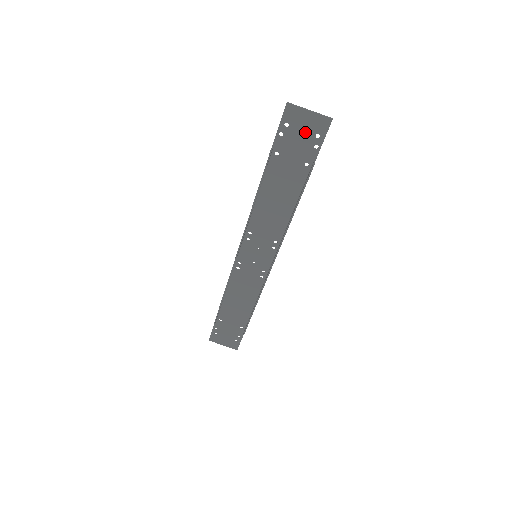
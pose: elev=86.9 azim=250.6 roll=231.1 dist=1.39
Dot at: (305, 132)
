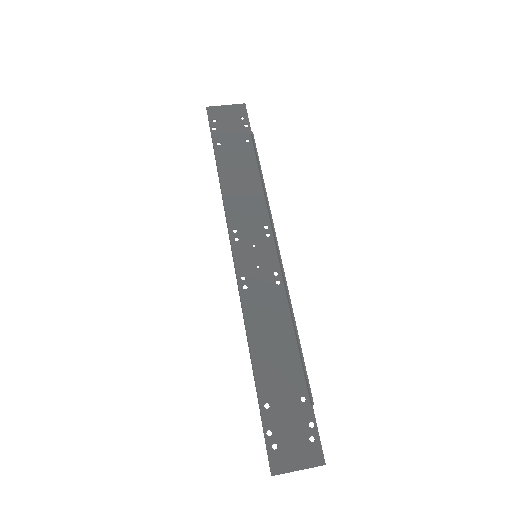
Dot at: (231, 119)
